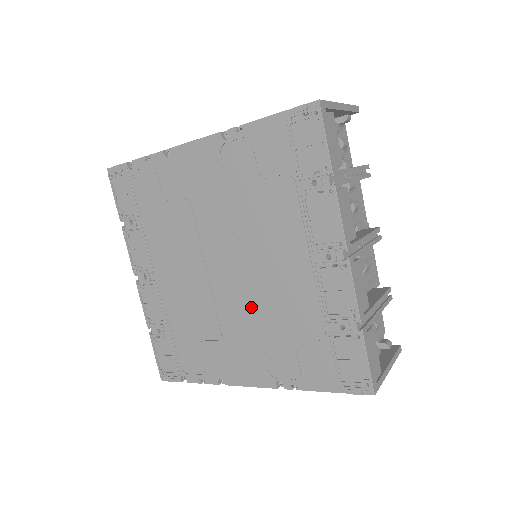
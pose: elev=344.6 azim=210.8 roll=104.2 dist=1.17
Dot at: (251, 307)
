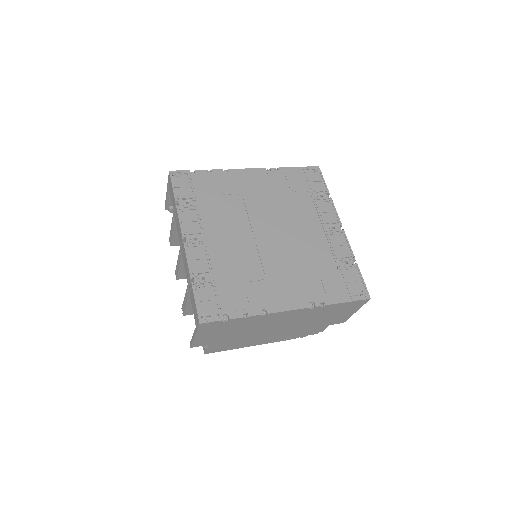
Dot at: (288, 256)
